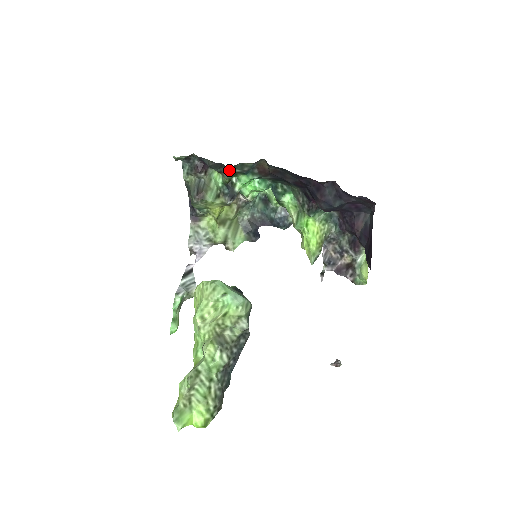
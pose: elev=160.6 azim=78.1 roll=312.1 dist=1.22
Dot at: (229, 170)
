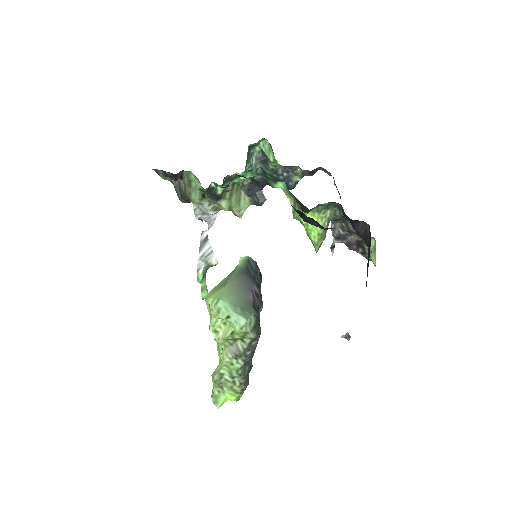
Dot at: (202, 189)
